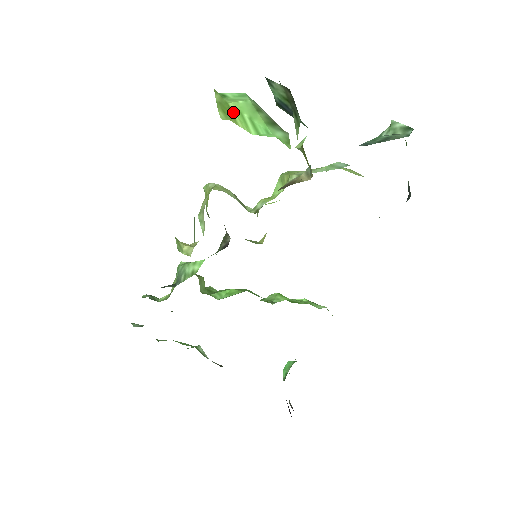
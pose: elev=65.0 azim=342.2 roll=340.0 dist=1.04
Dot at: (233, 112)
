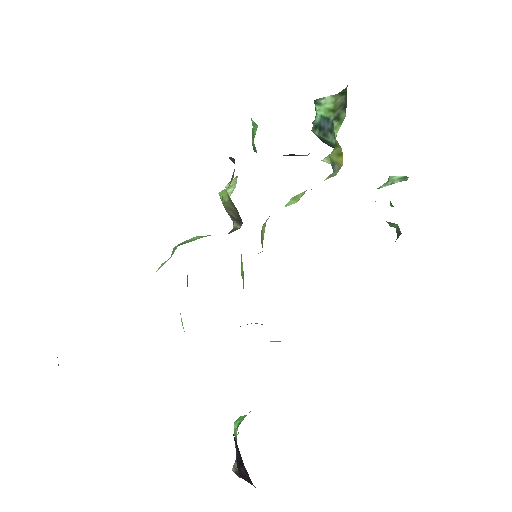
Dot at: occluded
